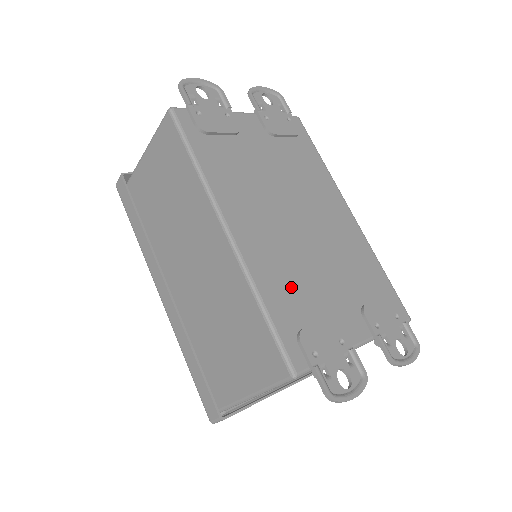
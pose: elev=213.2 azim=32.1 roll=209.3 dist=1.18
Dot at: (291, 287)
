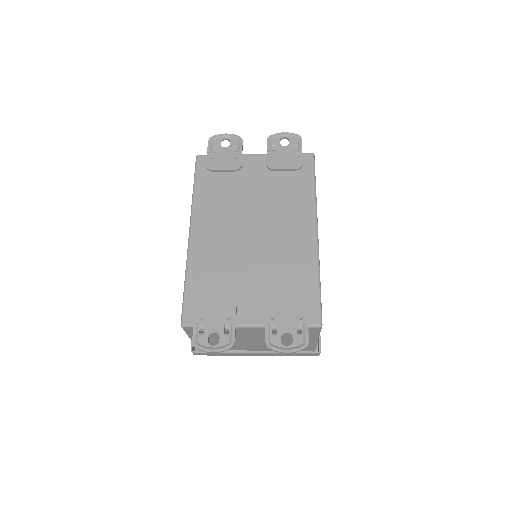
Dot at: (214, 275)
